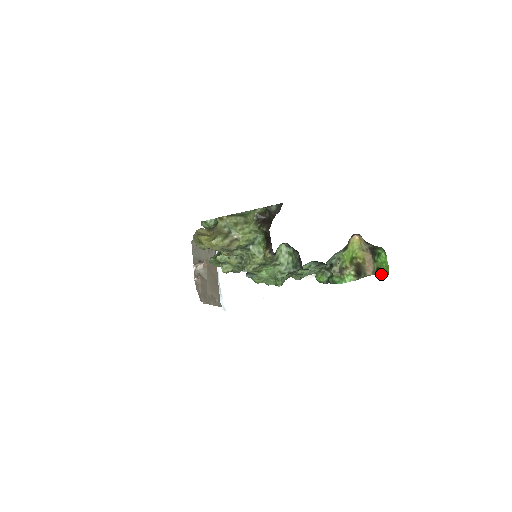
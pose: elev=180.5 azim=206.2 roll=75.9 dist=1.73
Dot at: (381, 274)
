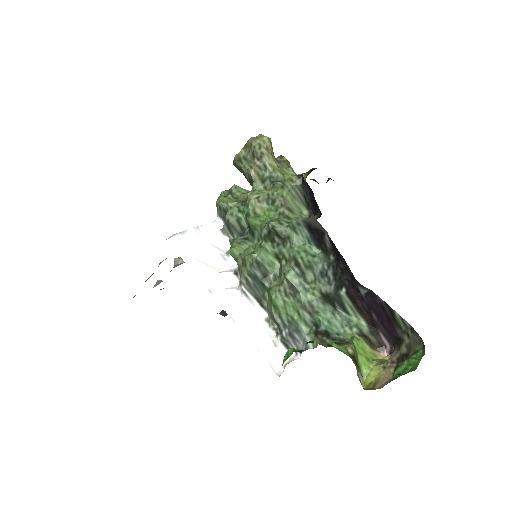
Dot at: occluded
